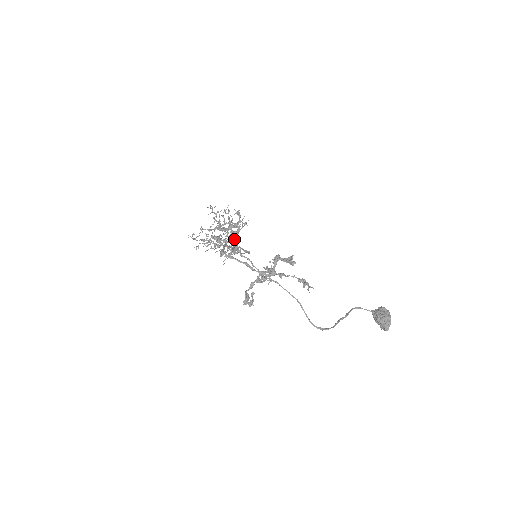
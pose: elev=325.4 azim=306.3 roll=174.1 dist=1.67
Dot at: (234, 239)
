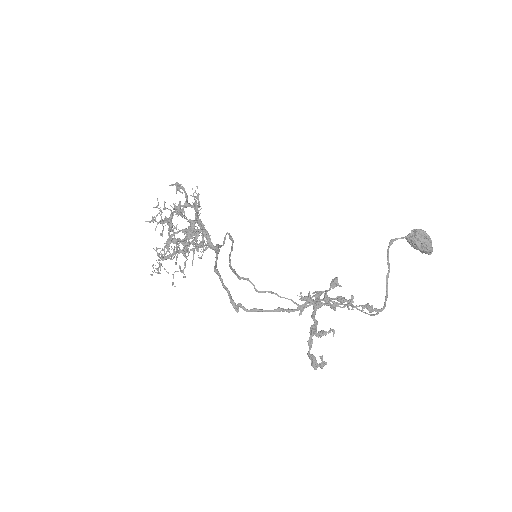
Dot at: (203, 234)
